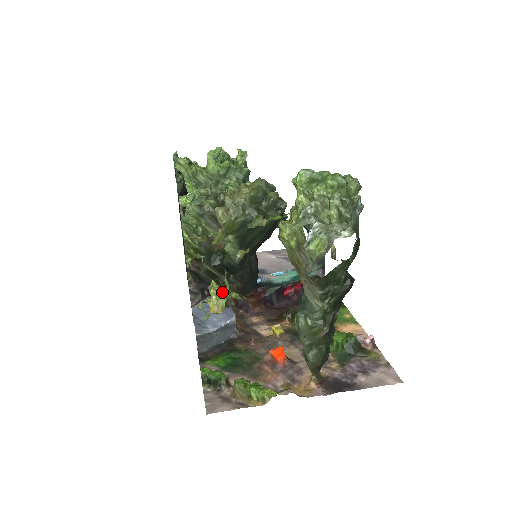
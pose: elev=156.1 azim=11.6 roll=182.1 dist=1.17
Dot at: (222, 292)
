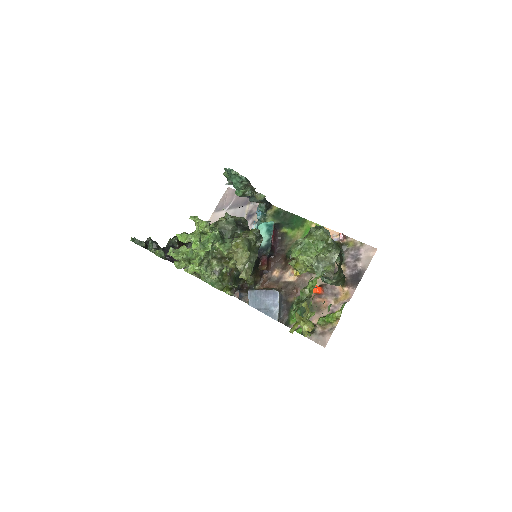
Dot at: (305, 321)
